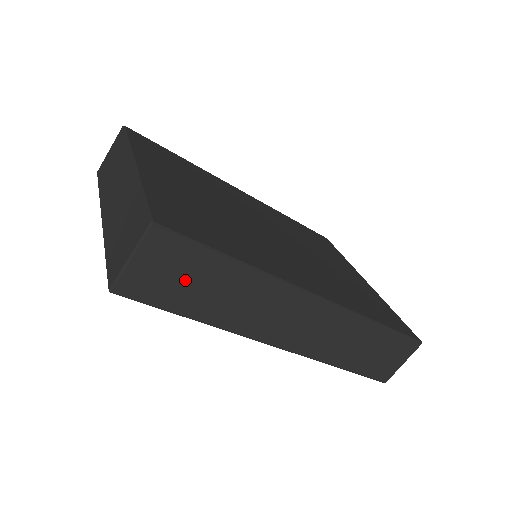
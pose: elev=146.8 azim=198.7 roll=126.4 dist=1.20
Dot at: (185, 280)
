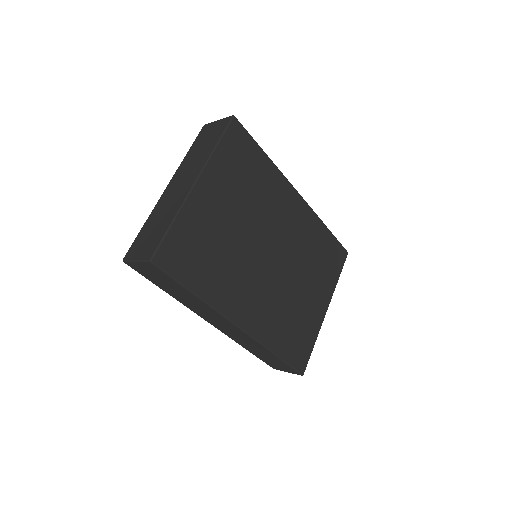
Dot at: (163, 281)
